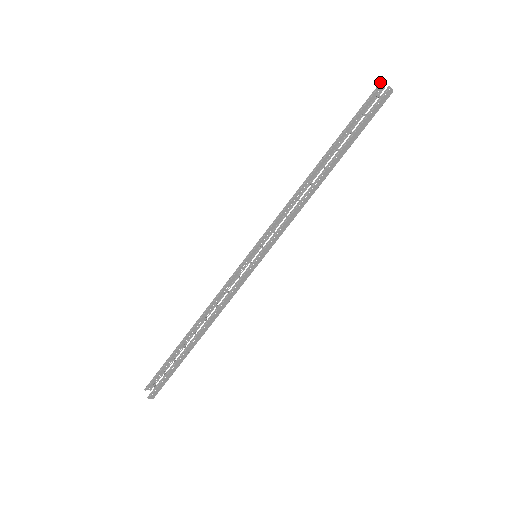
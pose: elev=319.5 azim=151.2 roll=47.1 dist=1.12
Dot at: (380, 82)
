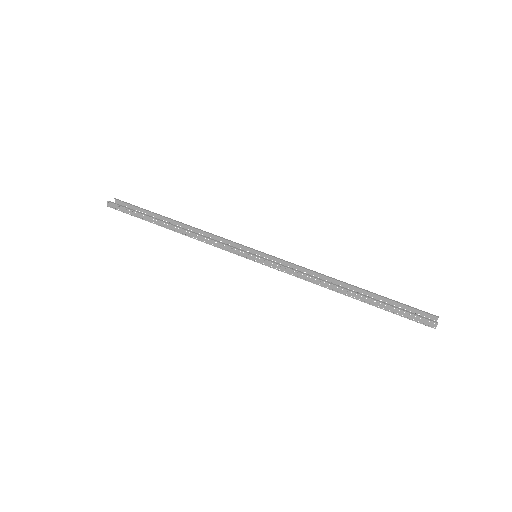
Dot at: occluded
